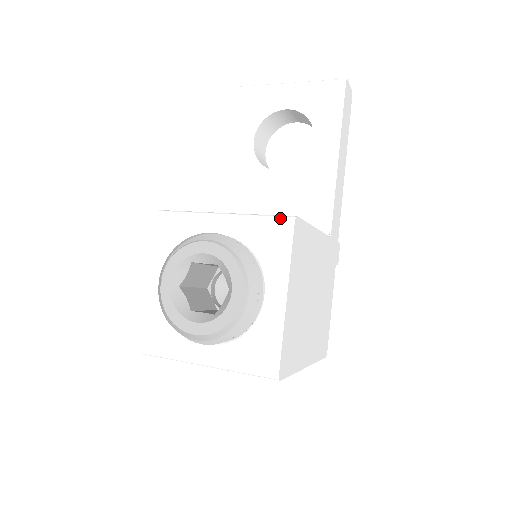
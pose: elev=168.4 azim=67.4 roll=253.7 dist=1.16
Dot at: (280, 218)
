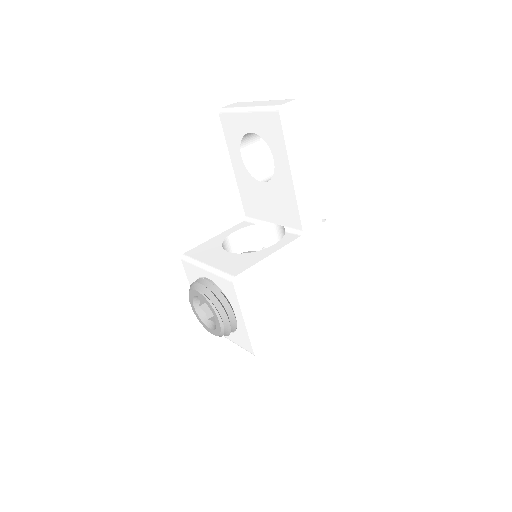
Dot at: (227, 278)
